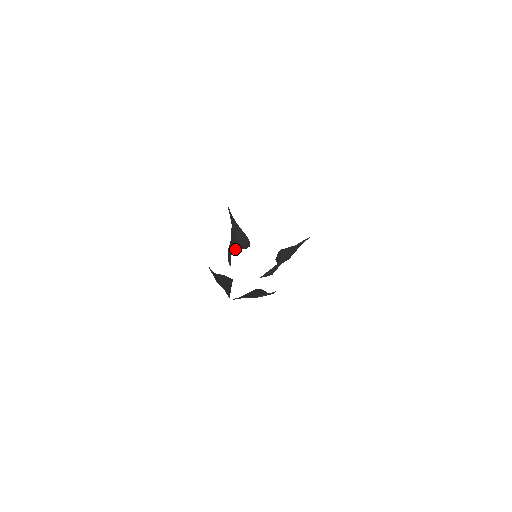
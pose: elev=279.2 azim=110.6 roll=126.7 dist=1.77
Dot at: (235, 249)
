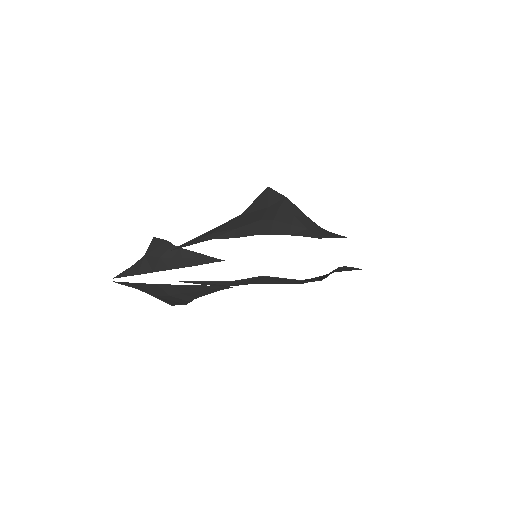
Dot at: (267, 233)
